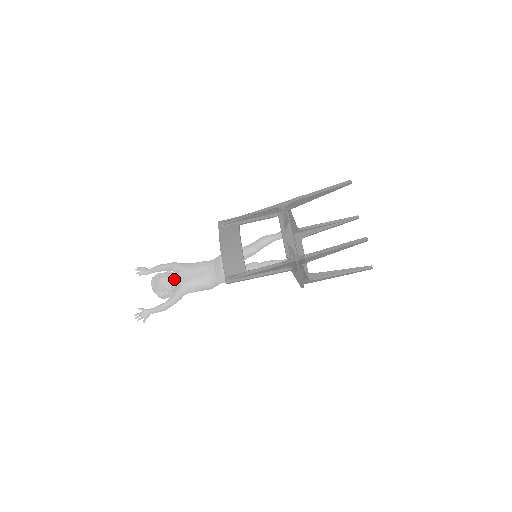
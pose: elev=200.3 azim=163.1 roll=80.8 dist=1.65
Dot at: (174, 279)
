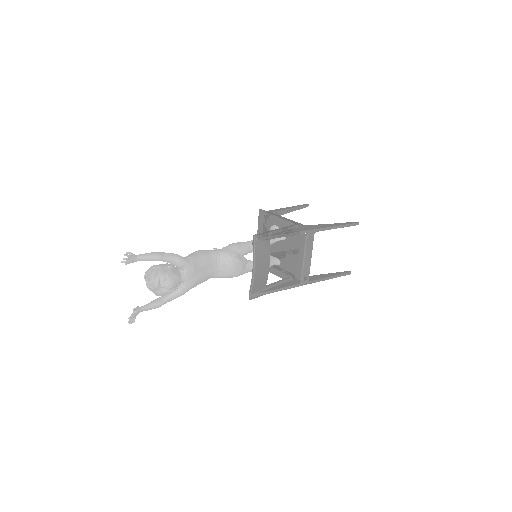
Dot at: (181, 279)
